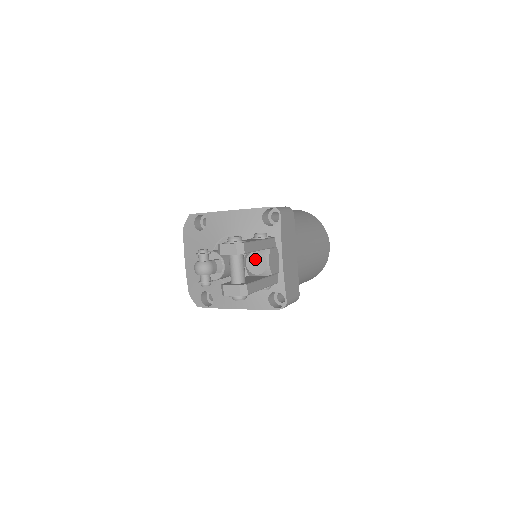
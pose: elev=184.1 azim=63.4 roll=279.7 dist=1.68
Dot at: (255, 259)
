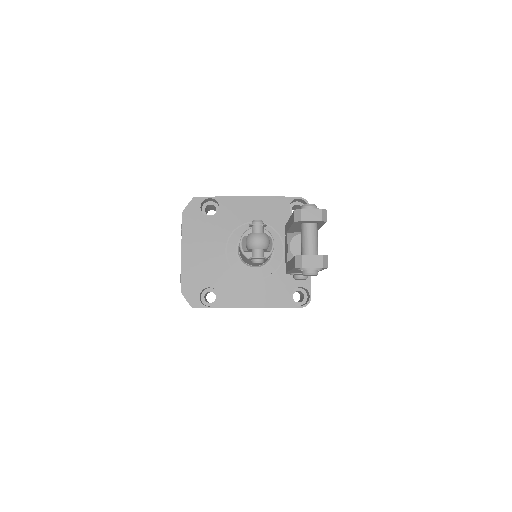
Dot at: occluded
